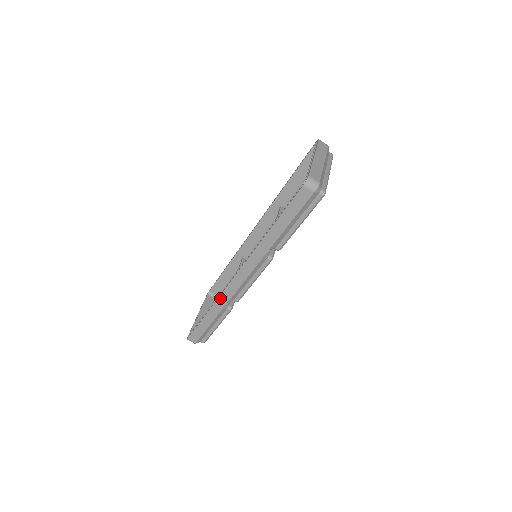
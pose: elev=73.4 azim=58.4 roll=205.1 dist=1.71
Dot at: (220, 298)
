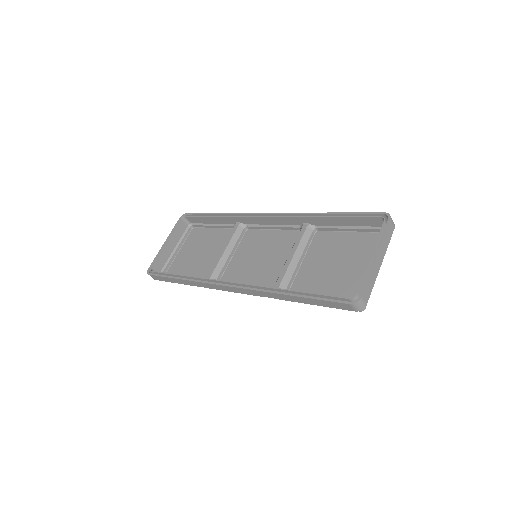
Dot at: (202, 283)
